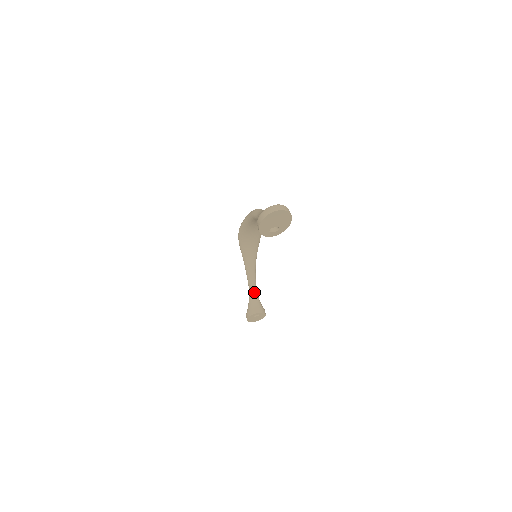
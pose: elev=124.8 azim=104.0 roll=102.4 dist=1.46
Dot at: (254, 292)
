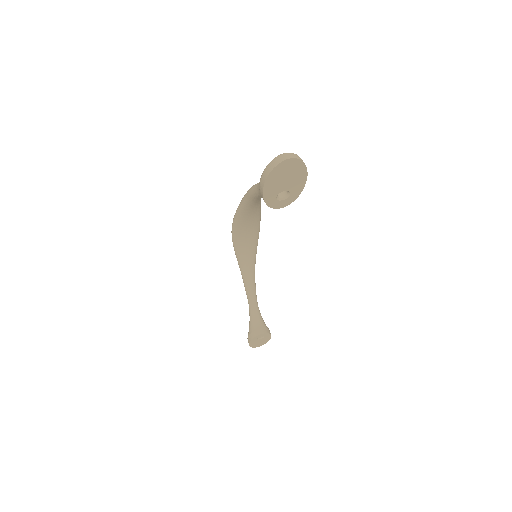
Dot at: (255, 308)
